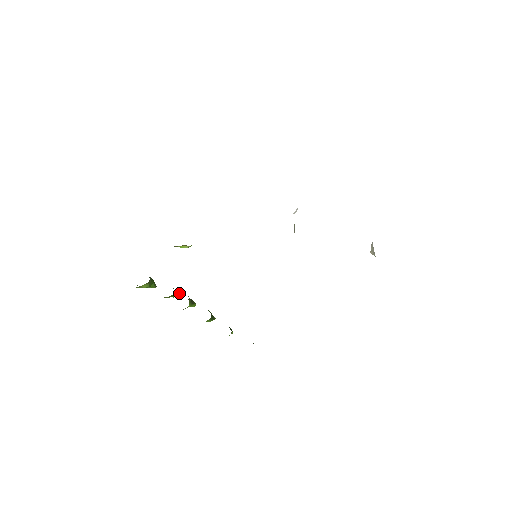
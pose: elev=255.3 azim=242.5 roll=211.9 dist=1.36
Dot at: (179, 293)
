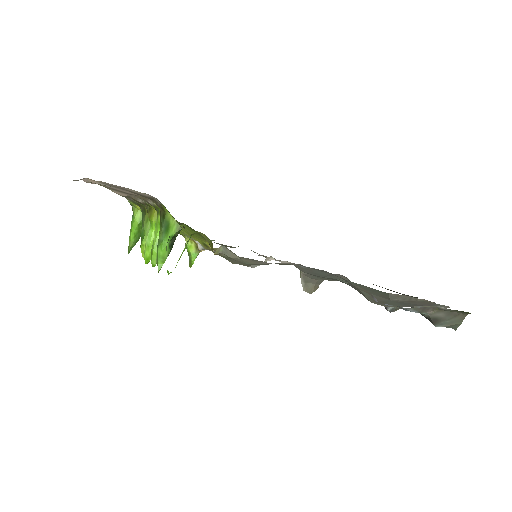
Dot at: occluded
